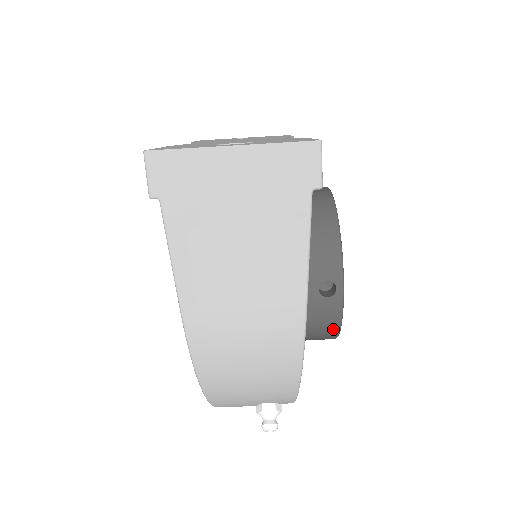
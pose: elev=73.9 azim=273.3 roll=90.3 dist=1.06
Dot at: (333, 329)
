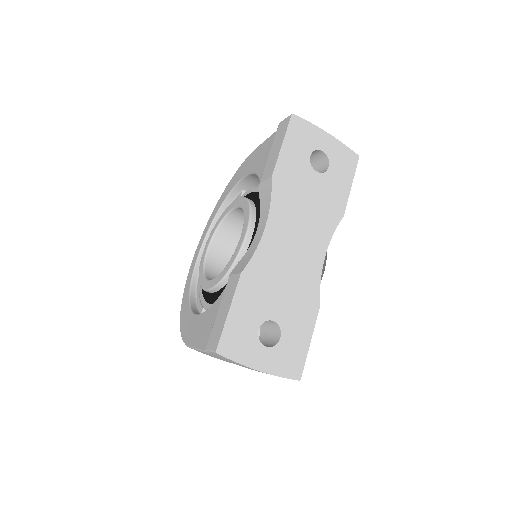
Dot at: occluded
